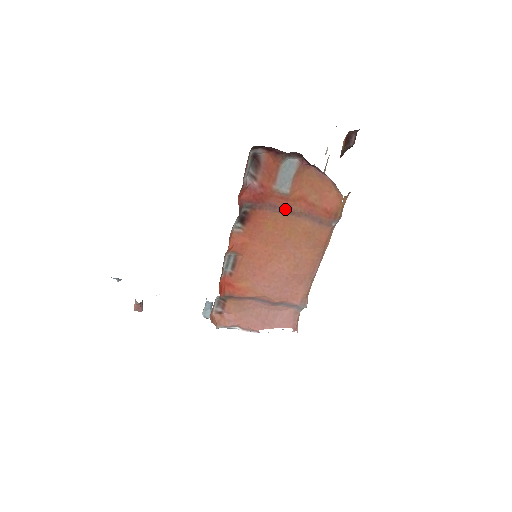
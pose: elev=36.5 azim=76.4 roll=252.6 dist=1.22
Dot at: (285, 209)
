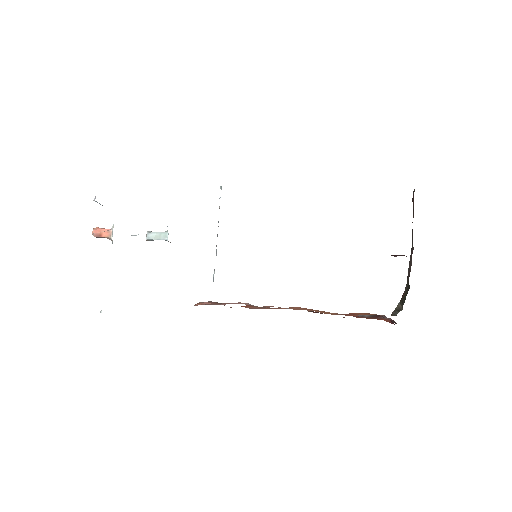
Dot at: occluded
